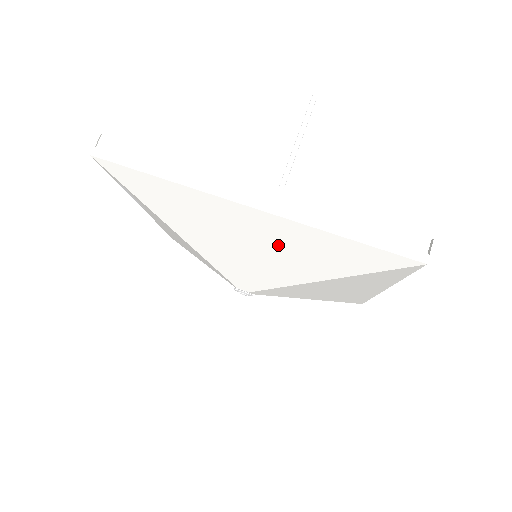
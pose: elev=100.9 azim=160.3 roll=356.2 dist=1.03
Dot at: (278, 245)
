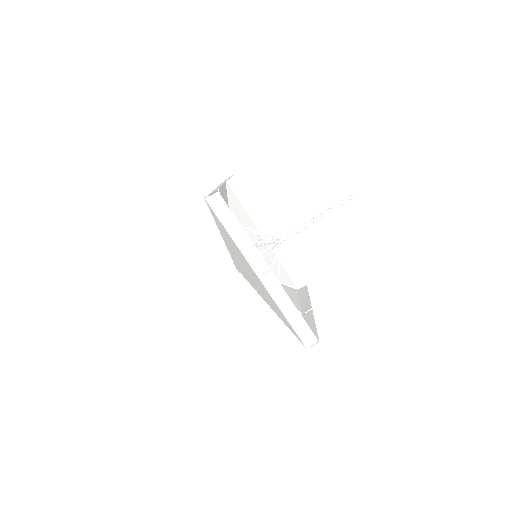
Dot at: (261, 288)
